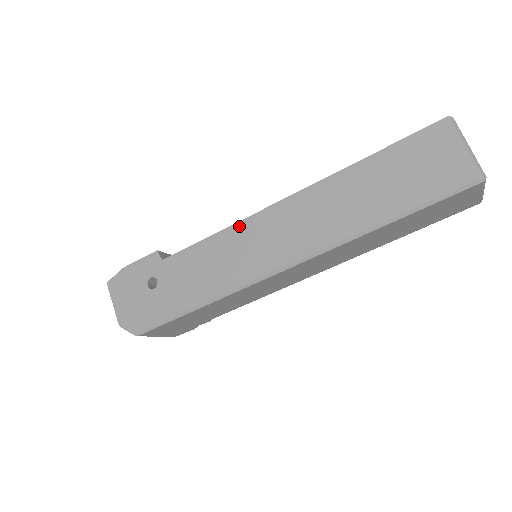
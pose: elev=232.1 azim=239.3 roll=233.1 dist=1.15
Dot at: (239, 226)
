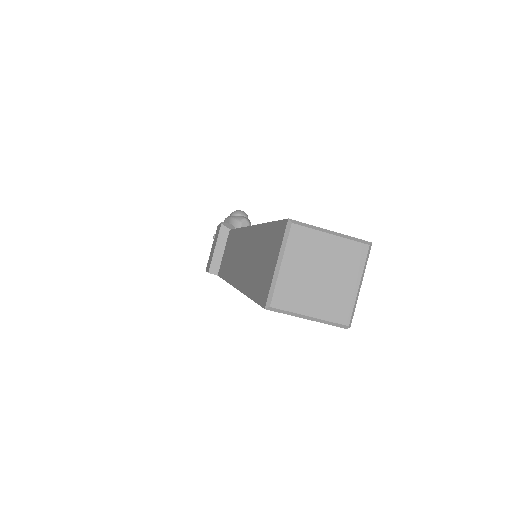
Dot at: occluded
